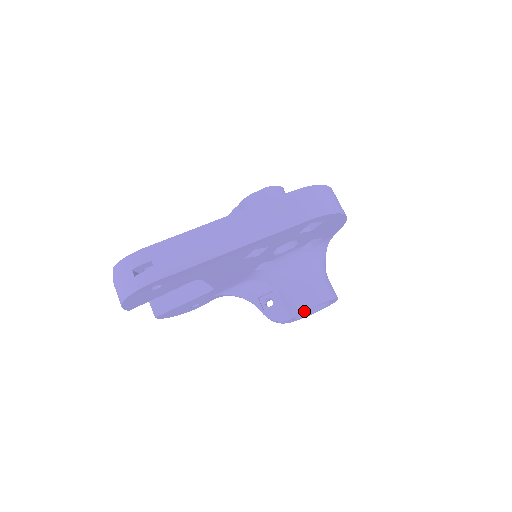
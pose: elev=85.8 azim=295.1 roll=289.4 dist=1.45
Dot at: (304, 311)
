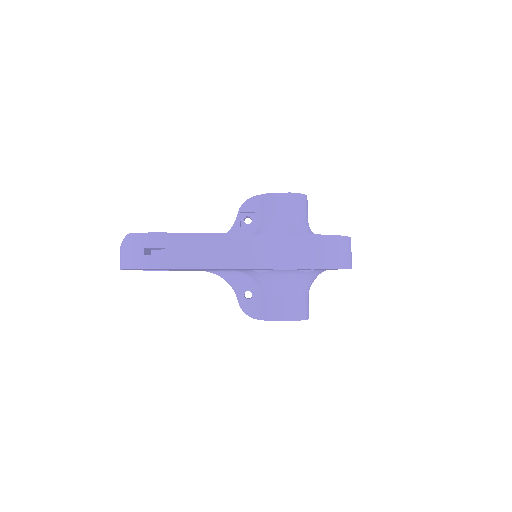
Dot at: (275, 320)
